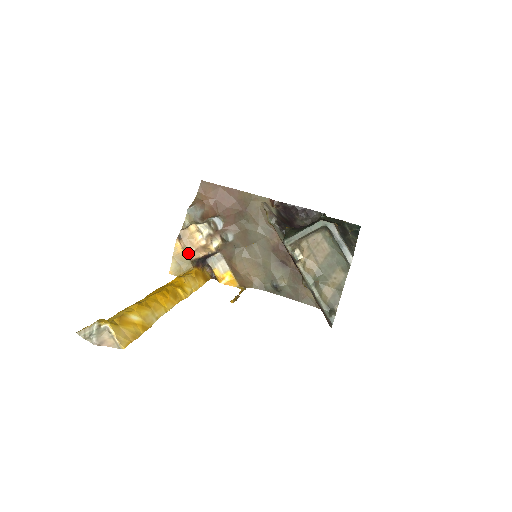
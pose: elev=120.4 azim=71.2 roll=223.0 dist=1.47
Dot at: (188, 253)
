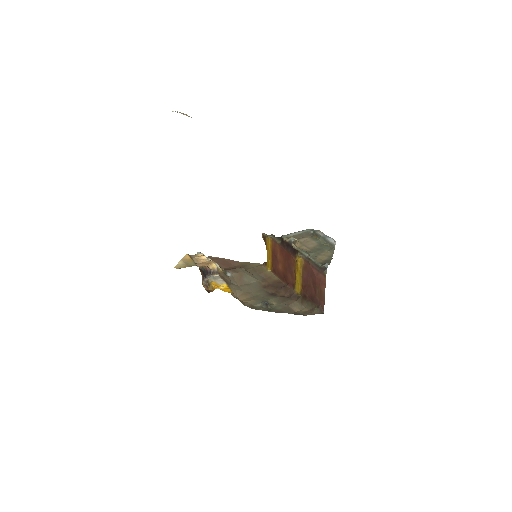
Dot at: occluded
